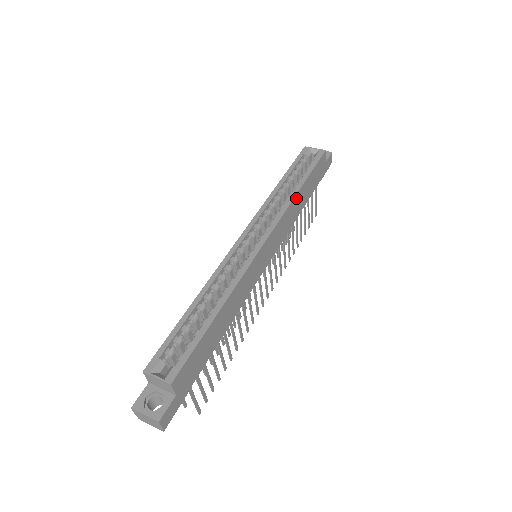
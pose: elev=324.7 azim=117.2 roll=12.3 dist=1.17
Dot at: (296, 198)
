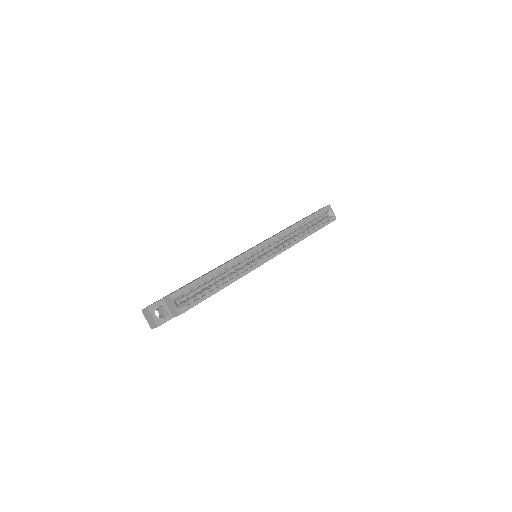
Dot at: (301, 240)
